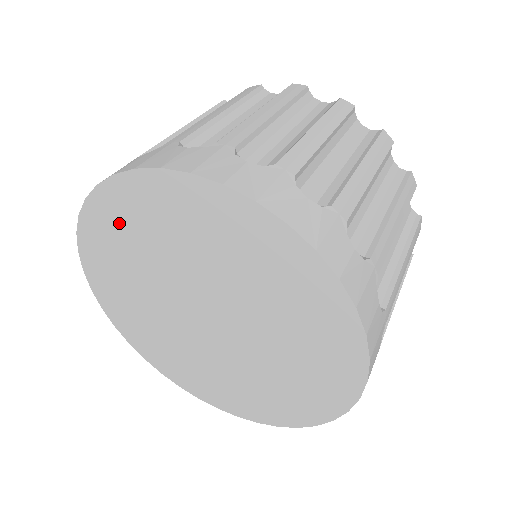
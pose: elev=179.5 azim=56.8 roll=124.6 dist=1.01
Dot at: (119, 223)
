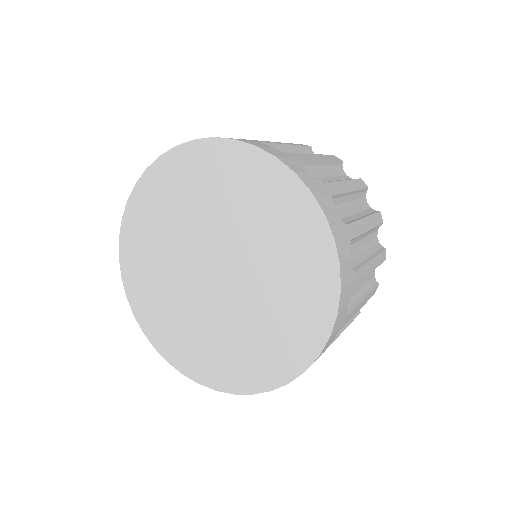
Dot at: (192, 173)
